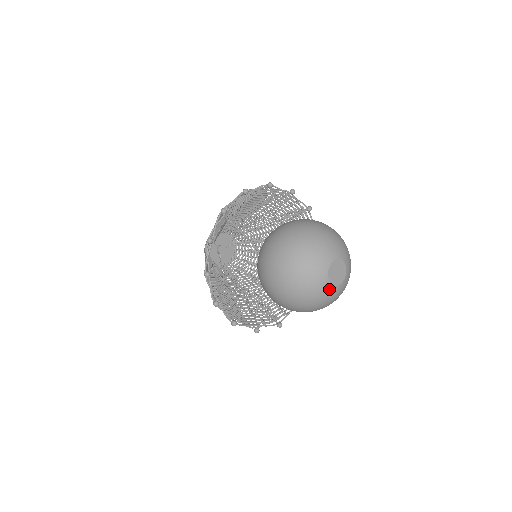
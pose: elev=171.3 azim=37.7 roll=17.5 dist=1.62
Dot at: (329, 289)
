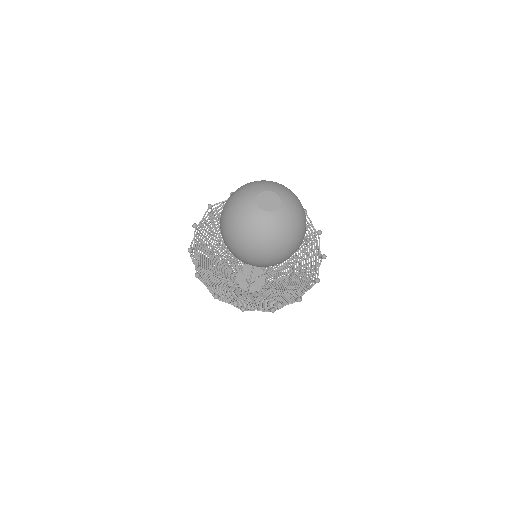
Dot at: (260, 215)
